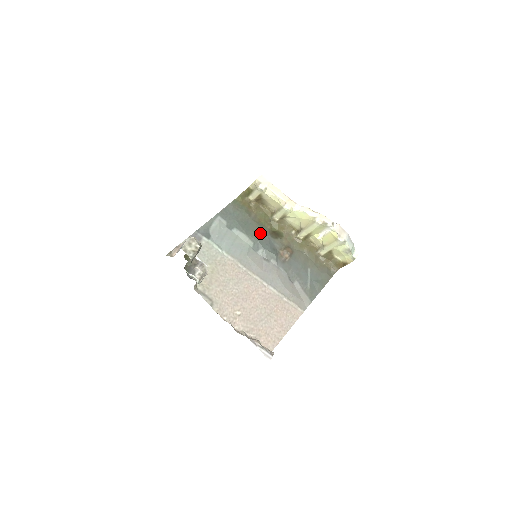
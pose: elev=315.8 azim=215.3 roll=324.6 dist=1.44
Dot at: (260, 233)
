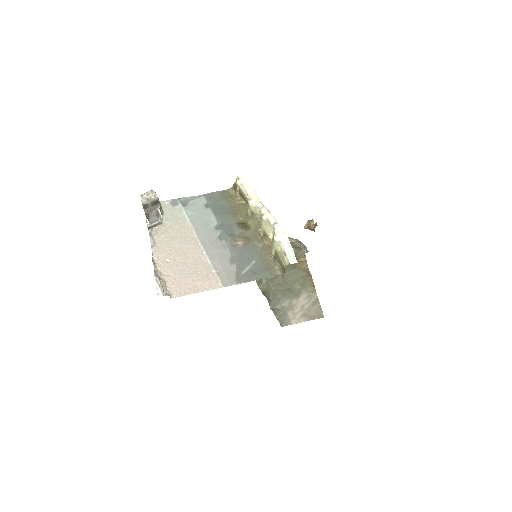
Dot at: (228, 219)
